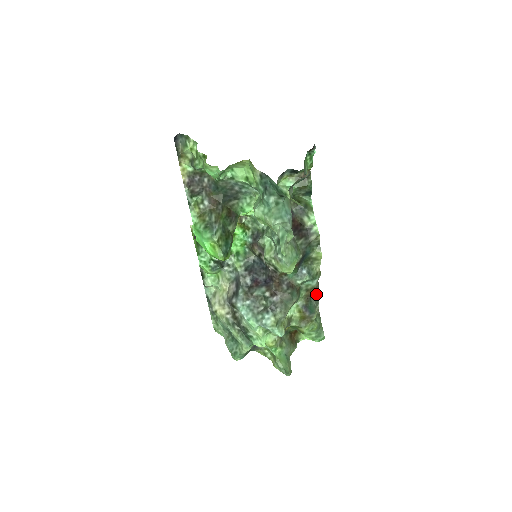
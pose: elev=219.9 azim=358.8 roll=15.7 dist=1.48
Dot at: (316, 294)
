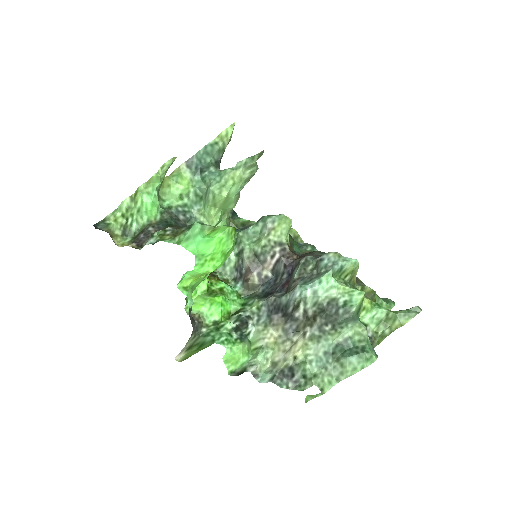
Dot at: occluded
